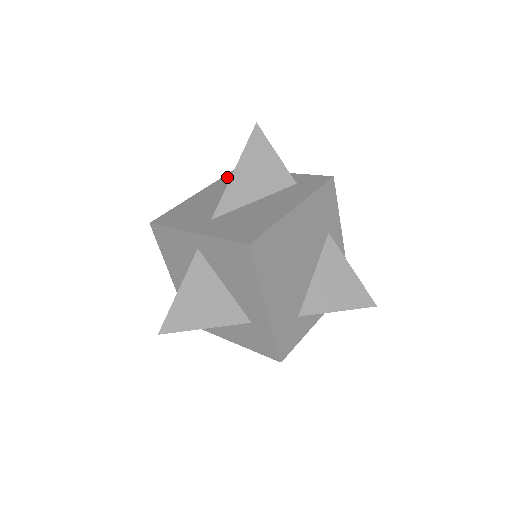
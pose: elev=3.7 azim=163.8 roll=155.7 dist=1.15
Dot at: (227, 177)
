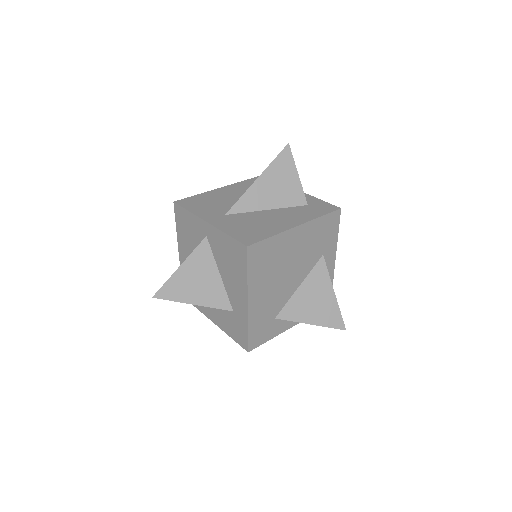
Dot at: (252, 180)
